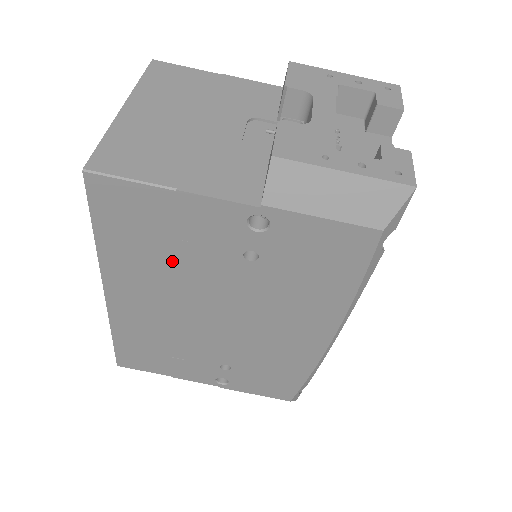
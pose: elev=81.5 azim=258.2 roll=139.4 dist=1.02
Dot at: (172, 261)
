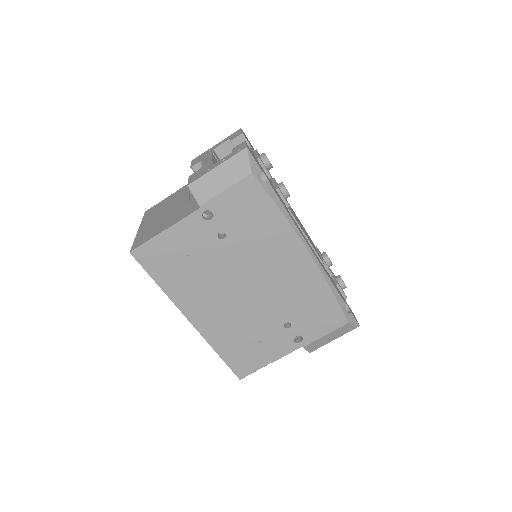
Dot at: (197, 270)
